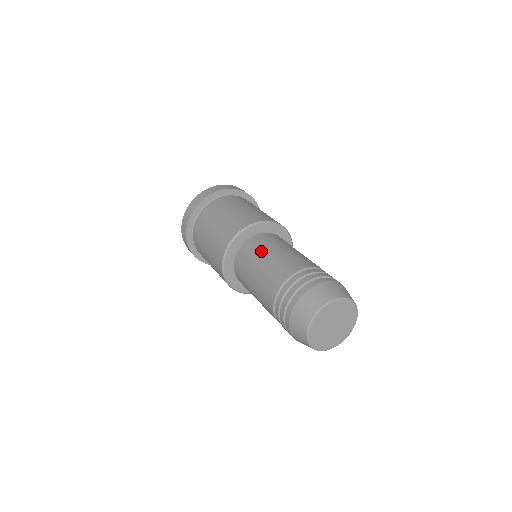
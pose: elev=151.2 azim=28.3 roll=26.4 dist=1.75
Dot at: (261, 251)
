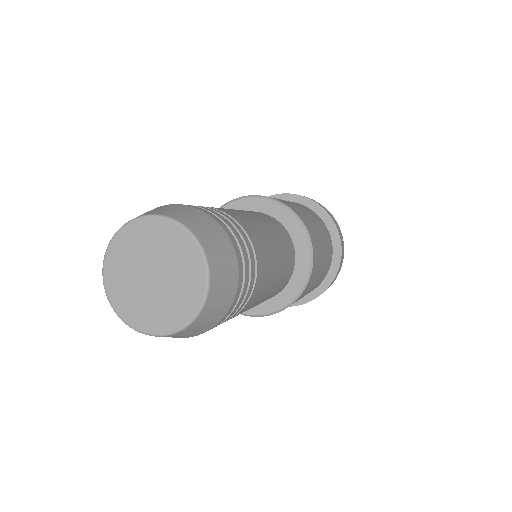
Dot at: occluded
